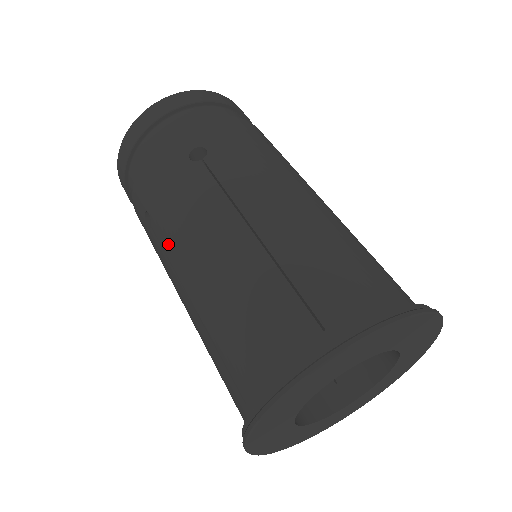
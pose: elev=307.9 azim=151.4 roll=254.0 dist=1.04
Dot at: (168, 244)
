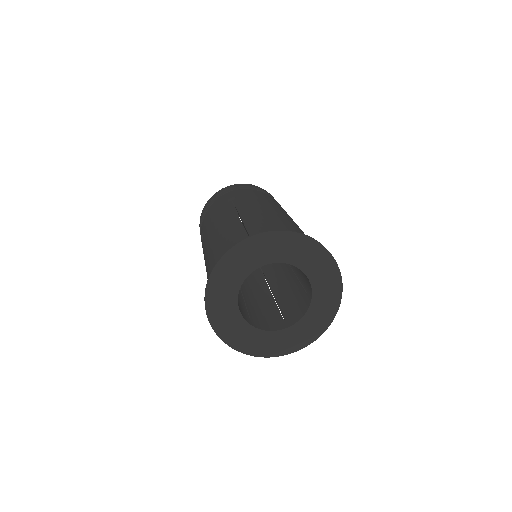
Dot at: (205, 239)
